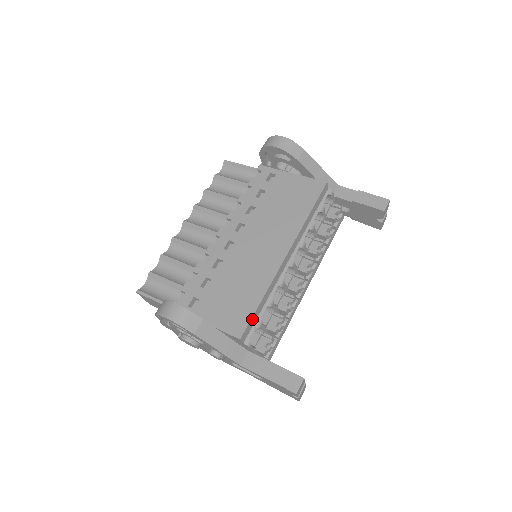
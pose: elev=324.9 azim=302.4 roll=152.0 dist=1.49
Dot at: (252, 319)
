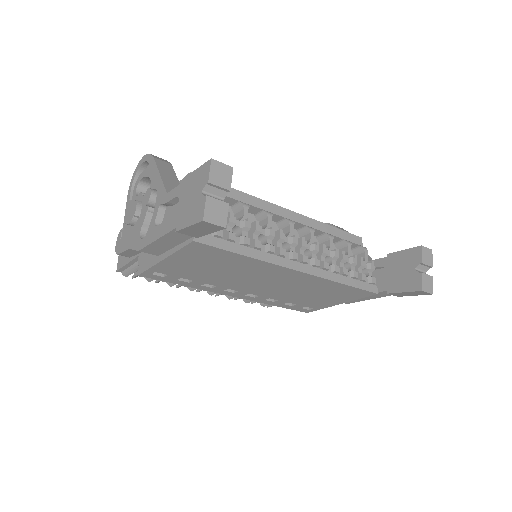
Dot at: occluded
